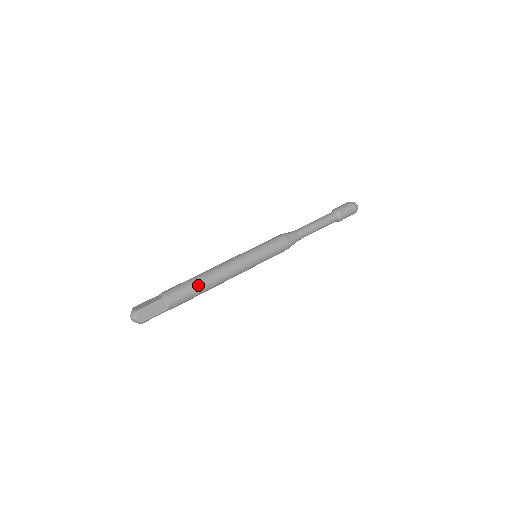
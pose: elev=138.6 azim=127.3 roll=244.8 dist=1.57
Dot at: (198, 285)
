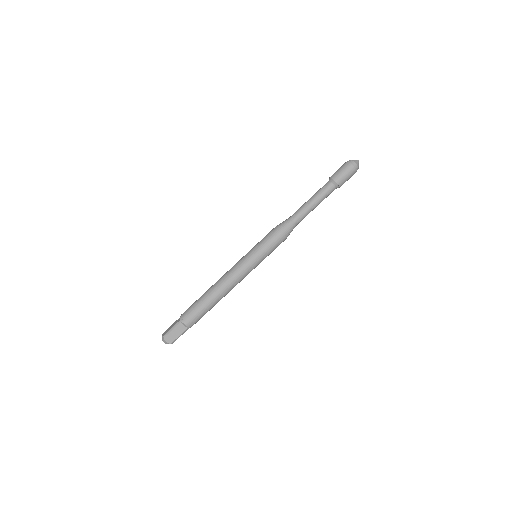
Dot at: occluded
